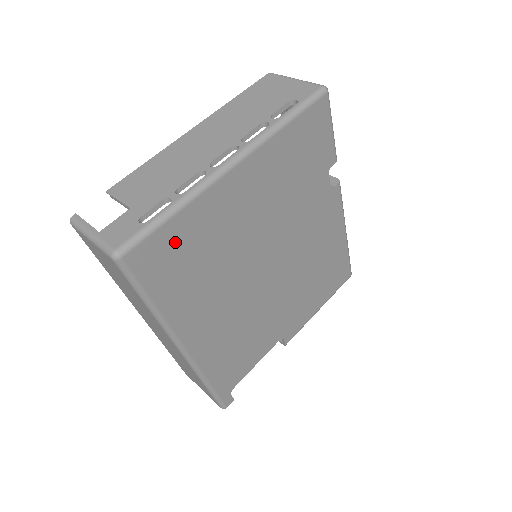
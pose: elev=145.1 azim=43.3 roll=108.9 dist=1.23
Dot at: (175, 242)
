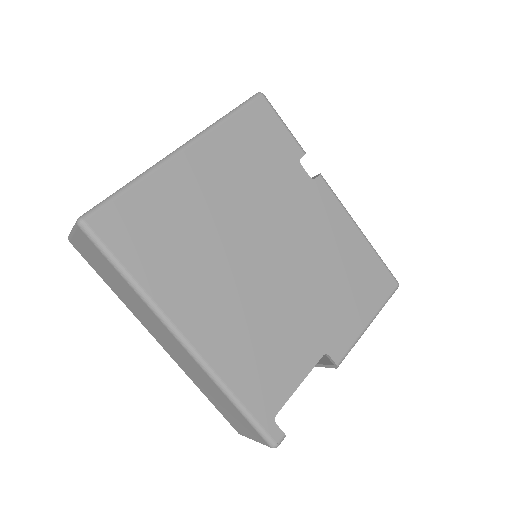
Dot at: (139, 213)
